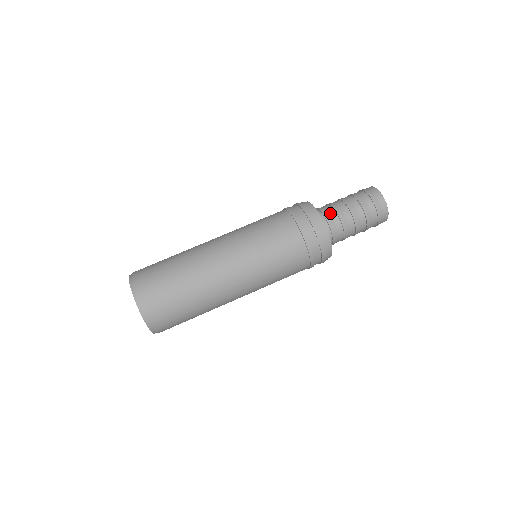
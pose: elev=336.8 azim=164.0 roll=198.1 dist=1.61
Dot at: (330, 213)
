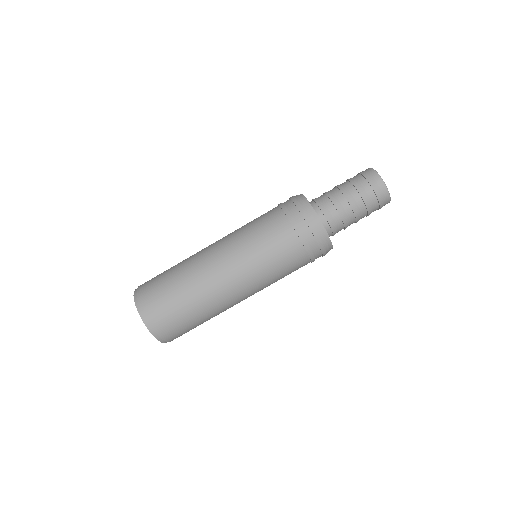
Dot at: (321, 198)
